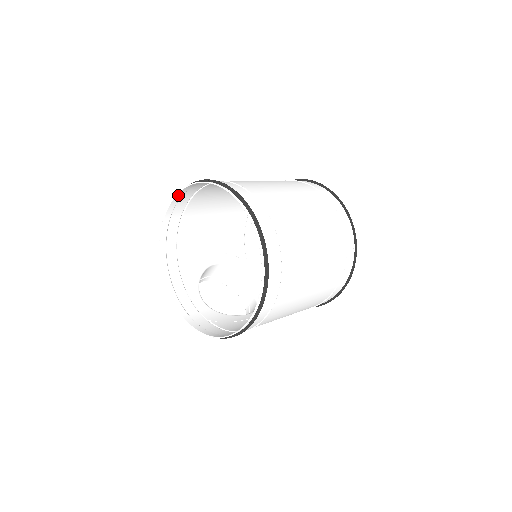
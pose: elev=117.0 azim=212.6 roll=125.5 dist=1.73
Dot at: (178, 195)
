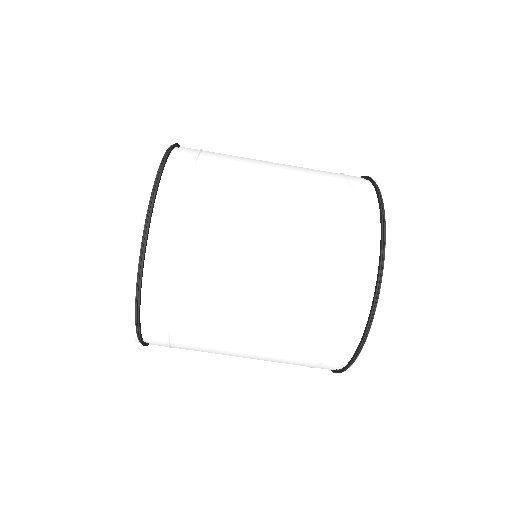
Dot at: (165, 153)
